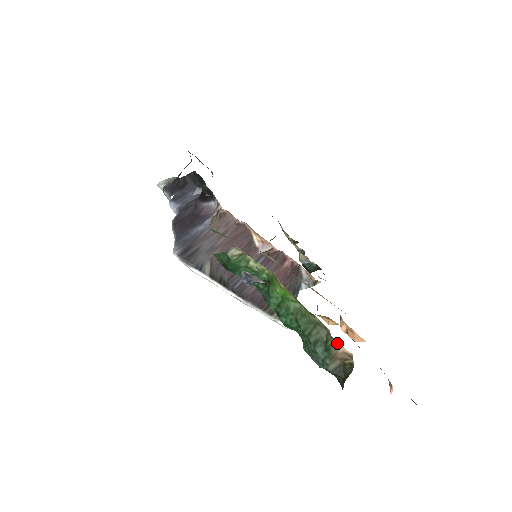
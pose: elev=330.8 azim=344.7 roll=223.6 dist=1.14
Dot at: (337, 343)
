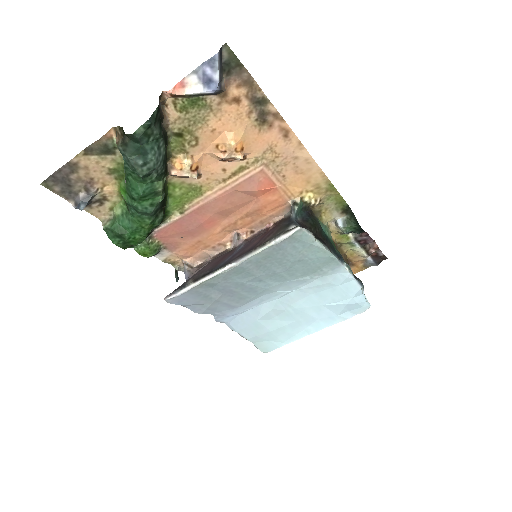
Dot at: occluded
